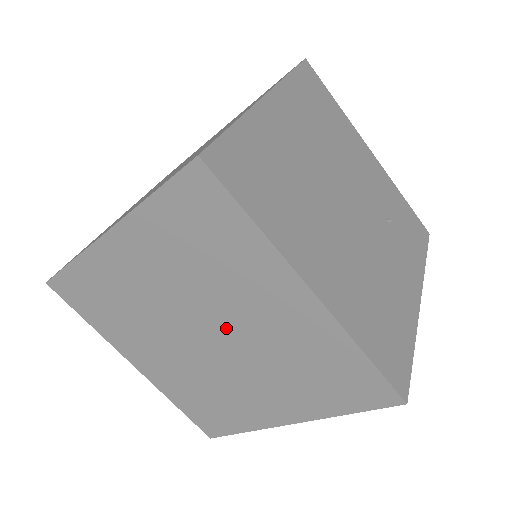
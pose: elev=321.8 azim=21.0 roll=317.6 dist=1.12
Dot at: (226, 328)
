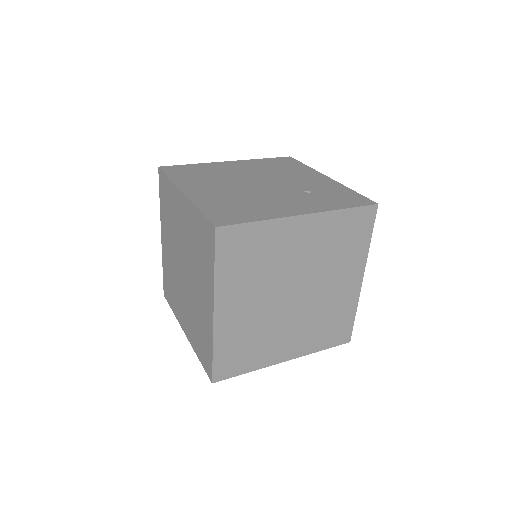
Dot at: (183, 253)
